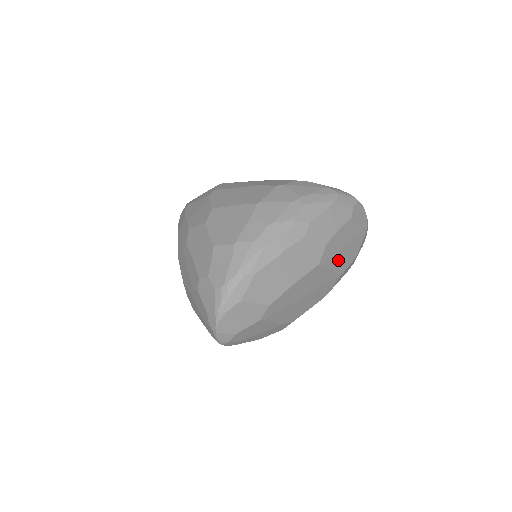
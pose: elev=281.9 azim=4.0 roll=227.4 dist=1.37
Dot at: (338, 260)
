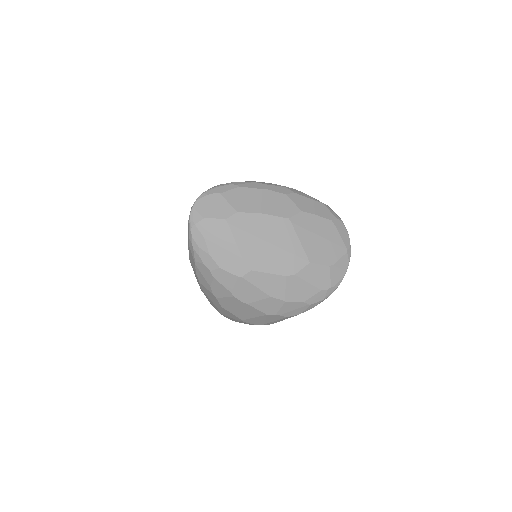
Dot at: (309, 242)
